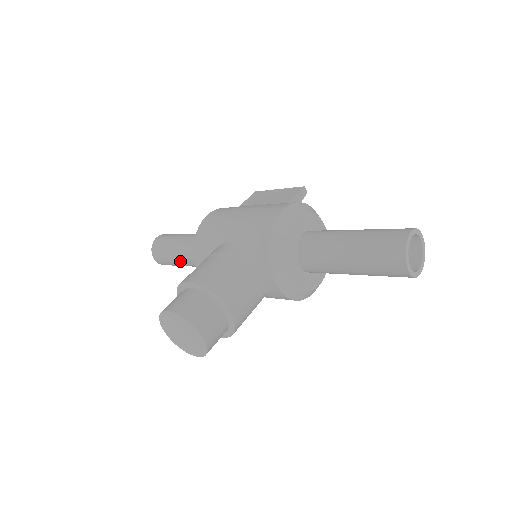
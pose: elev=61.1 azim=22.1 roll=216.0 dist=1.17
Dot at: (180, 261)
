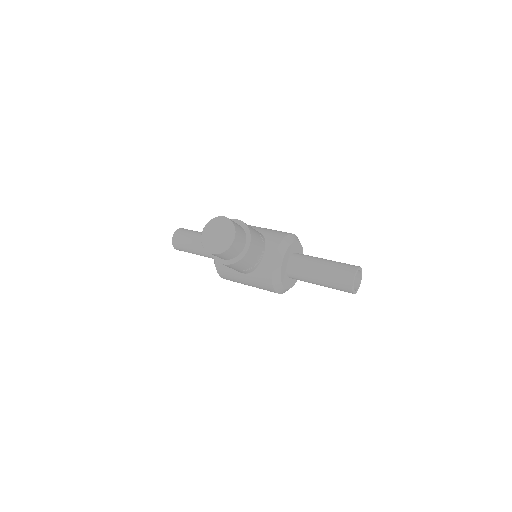
Dot at: (195, 242)
